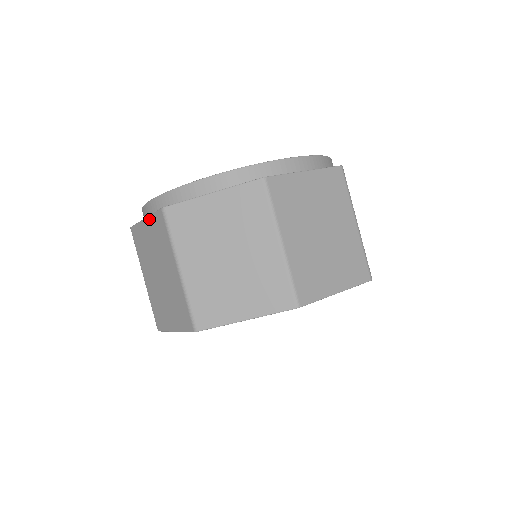
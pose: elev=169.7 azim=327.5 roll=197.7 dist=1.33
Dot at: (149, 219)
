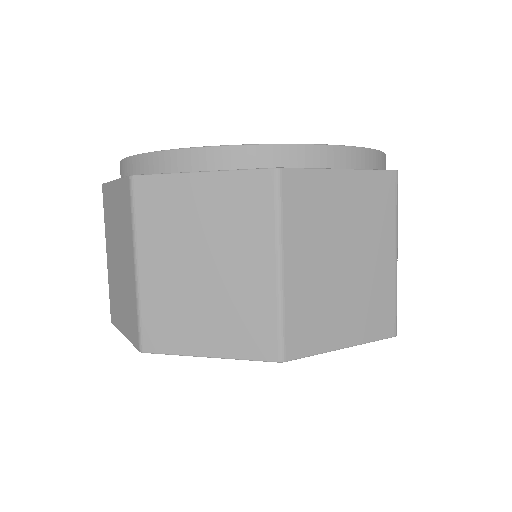
Dot at: occluded
